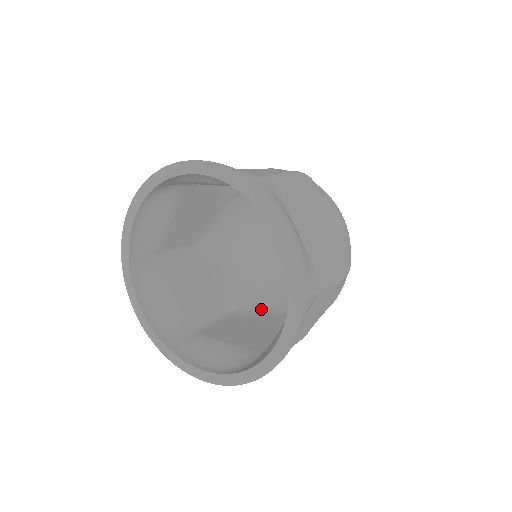
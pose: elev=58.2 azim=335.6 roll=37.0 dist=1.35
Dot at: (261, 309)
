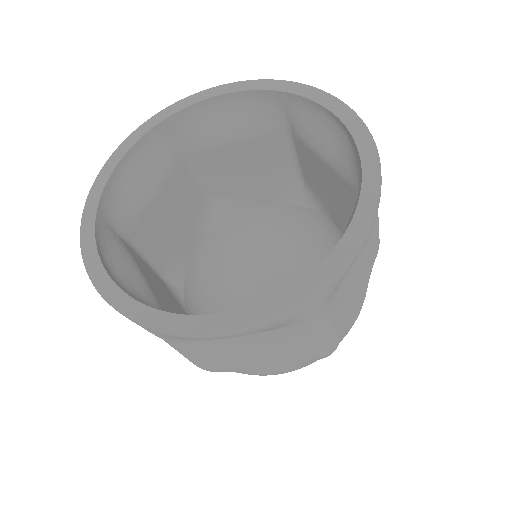
Dot at: (189, 311)
